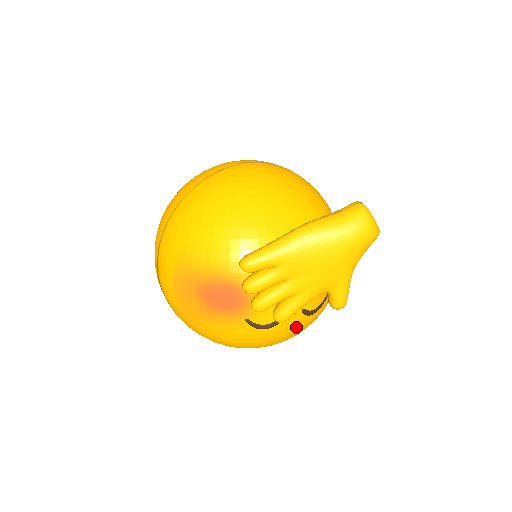
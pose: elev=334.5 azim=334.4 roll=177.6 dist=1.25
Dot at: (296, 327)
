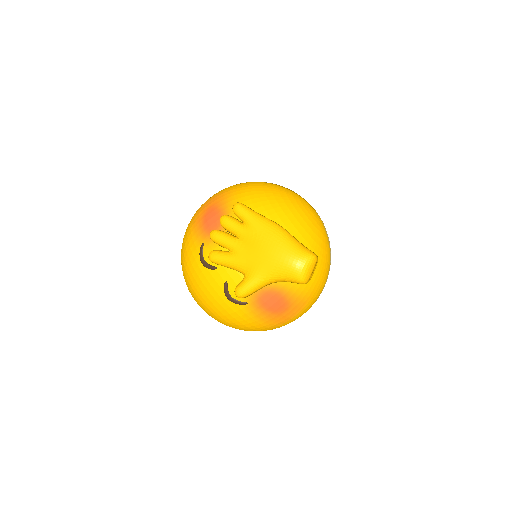
Dot at: (213, 291)
